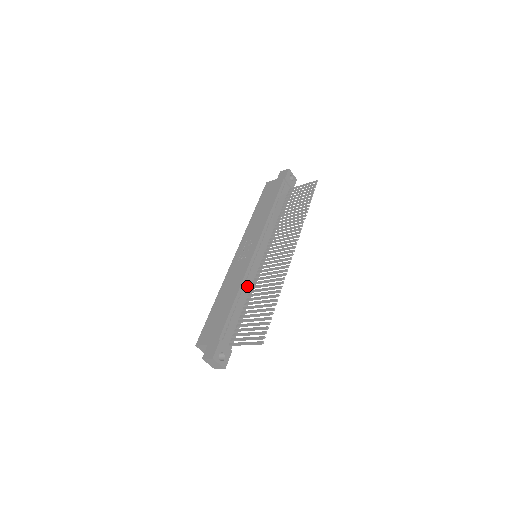
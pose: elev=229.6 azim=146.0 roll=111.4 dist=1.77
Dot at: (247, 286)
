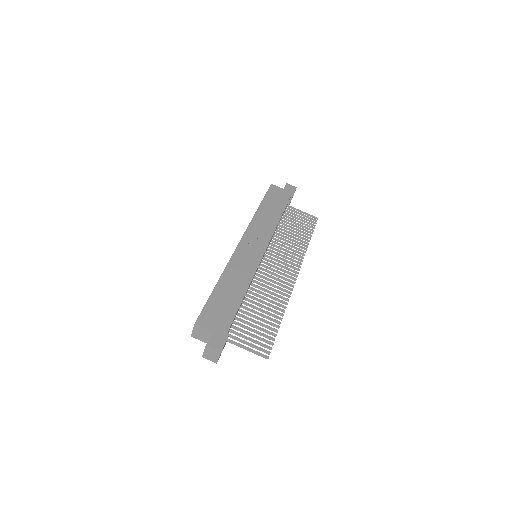
Dot at: occluded
